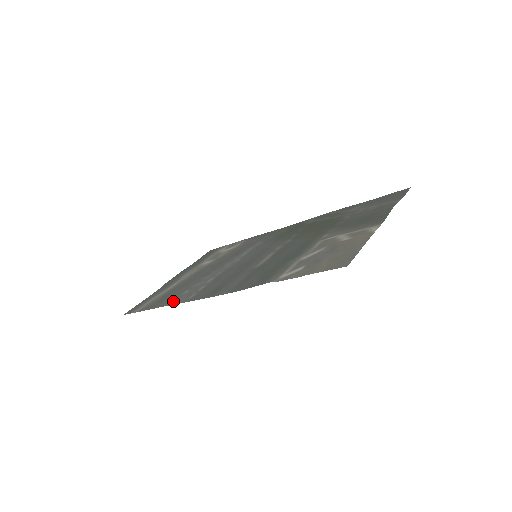
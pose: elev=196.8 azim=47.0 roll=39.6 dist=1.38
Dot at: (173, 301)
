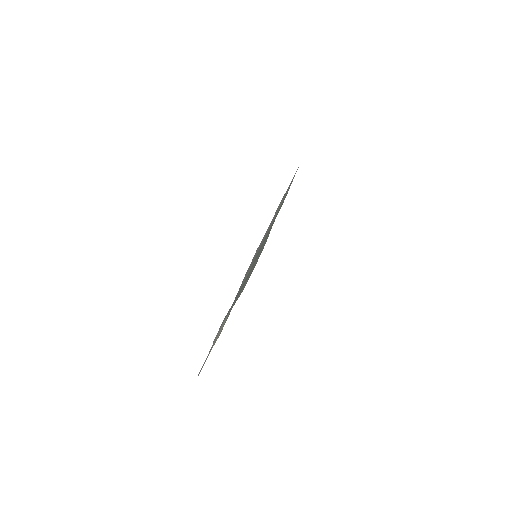
Dot at: occluded
